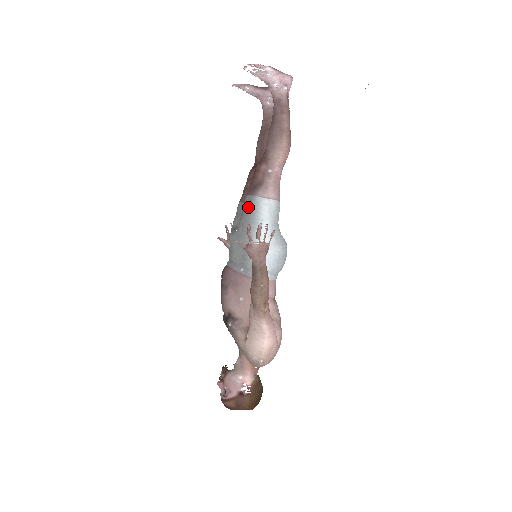
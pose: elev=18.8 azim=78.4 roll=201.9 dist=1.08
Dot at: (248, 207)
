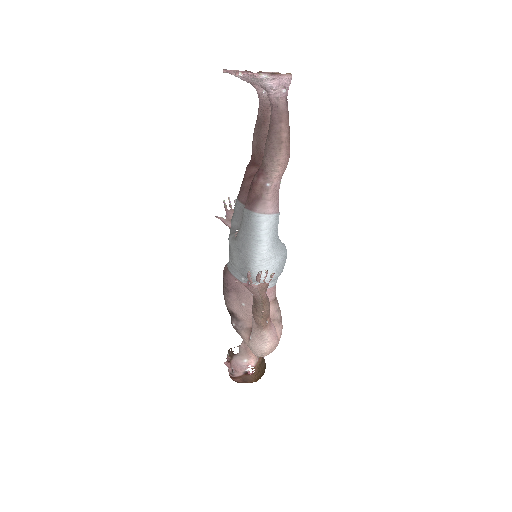
Dot at: (246, 223)
